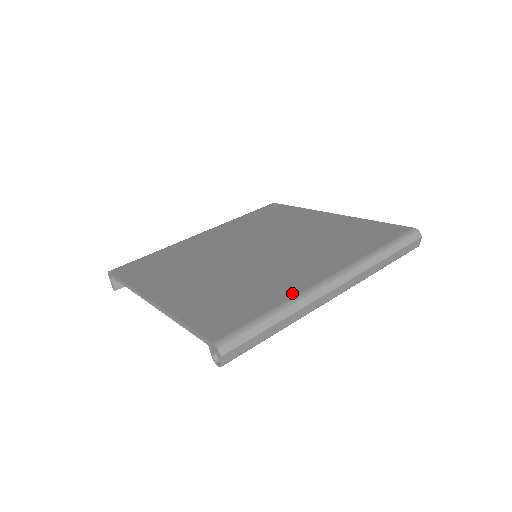
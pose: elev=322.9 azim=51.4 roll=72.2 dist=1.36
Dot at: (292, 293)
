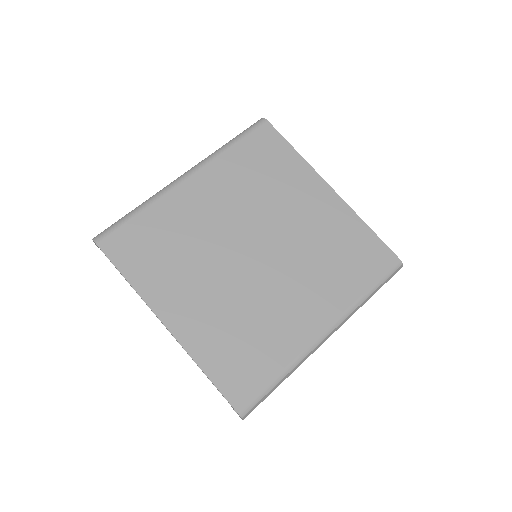
Dot at: (295, 352)
